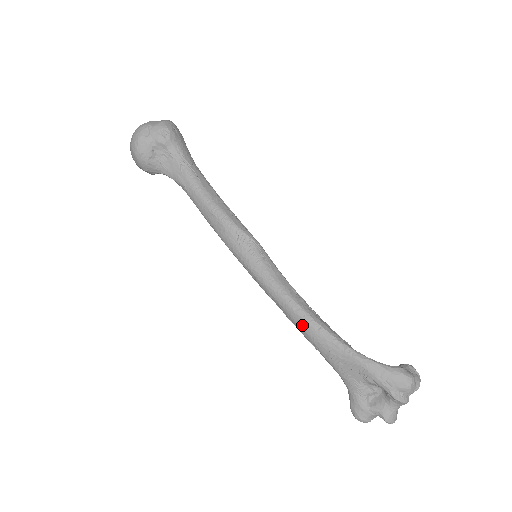
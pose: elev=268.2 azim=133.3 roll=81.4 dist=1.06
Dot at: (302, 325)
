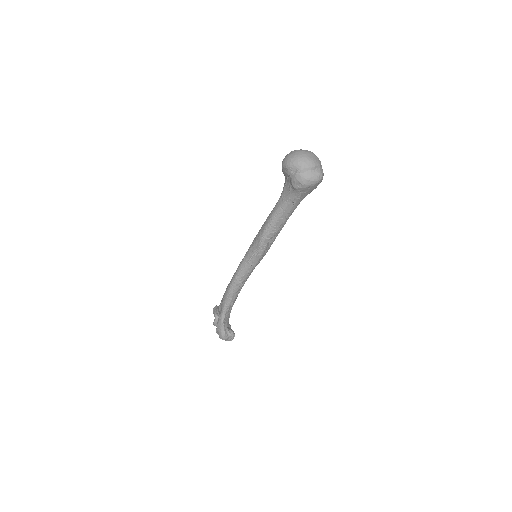
Dot at: (228, 288)
